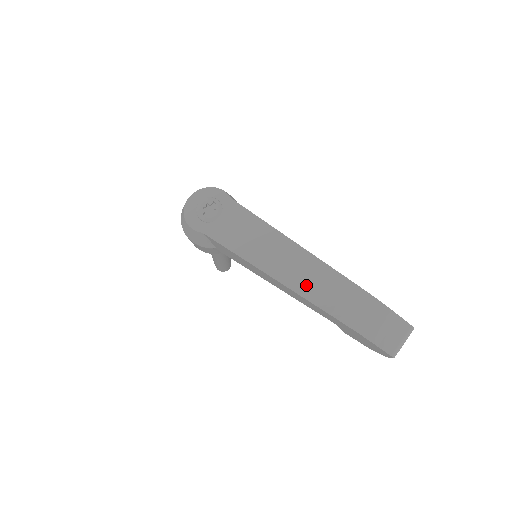
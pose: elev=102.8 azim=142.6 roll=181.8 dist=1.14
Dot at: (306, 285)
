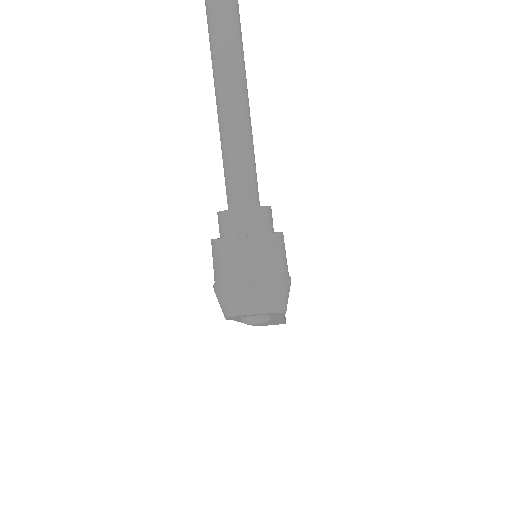
Dot at: occluded
